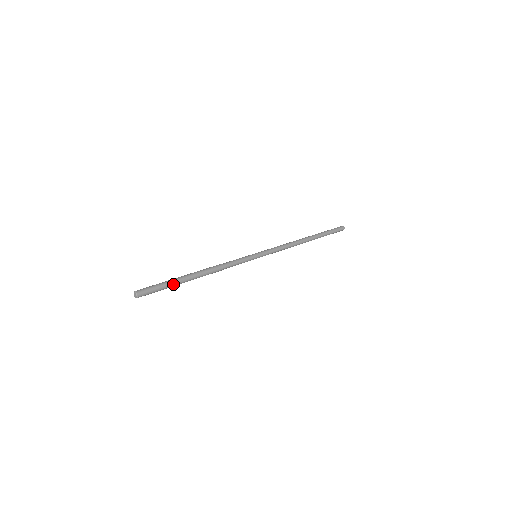
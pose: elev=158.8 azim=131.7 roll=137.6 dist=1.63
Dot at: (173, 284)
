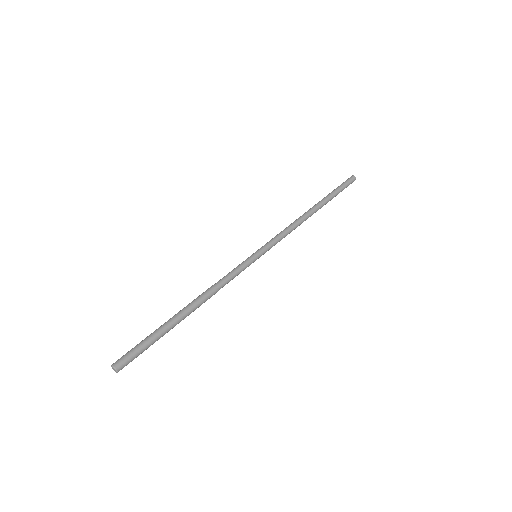
Dot at: occluded
